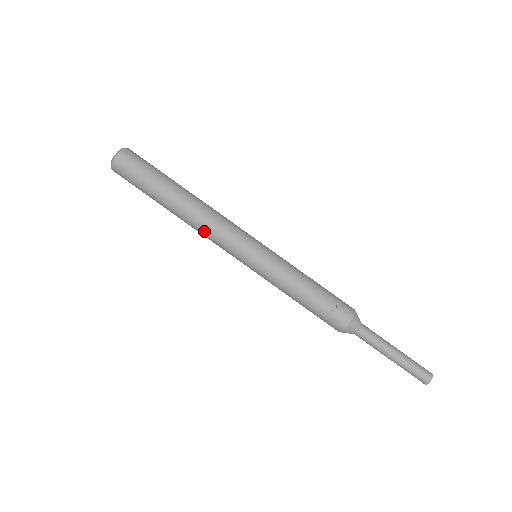
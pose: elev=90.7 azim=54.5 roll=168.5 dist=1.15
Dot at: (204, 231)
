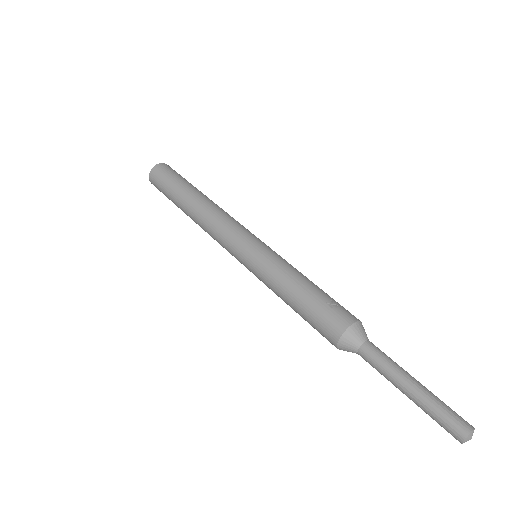
Dot at: (211, 221)
